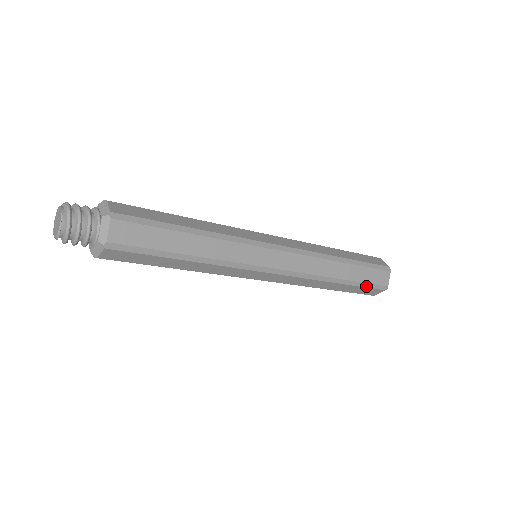
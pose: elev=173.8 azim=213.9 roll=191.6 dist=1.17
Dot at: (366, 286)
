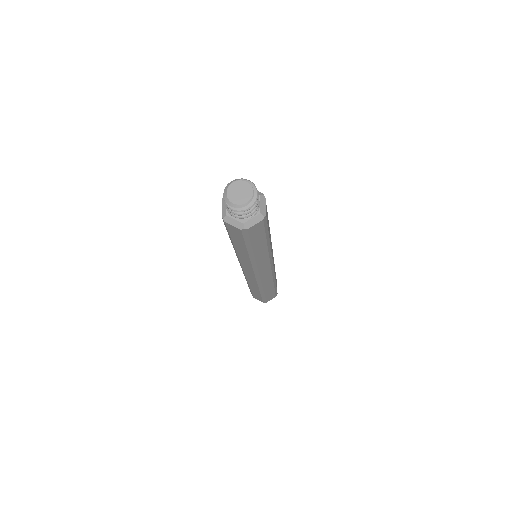
Dot at: (275, 291)
